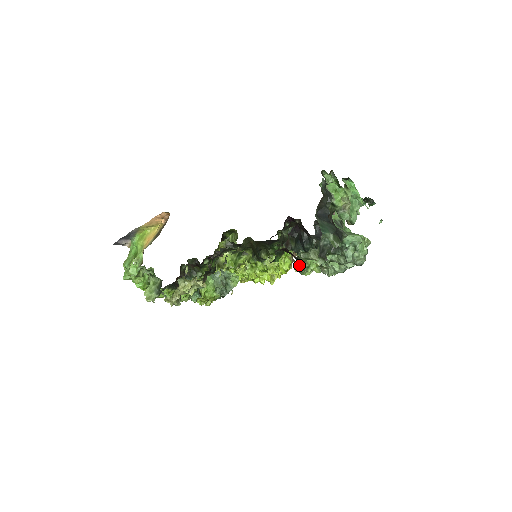
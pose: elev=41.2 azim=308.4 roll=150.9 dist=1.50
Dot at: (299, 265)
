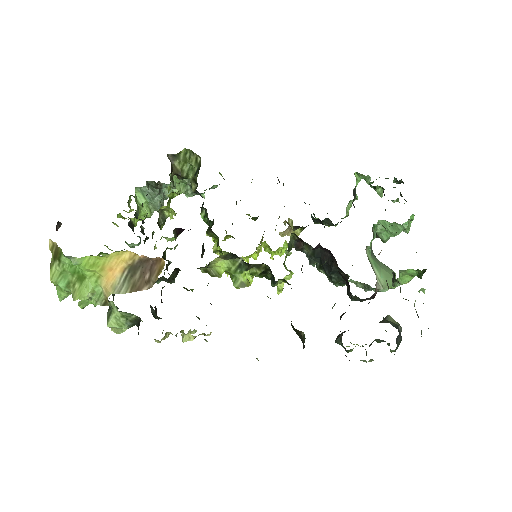
Dot at: occluded
